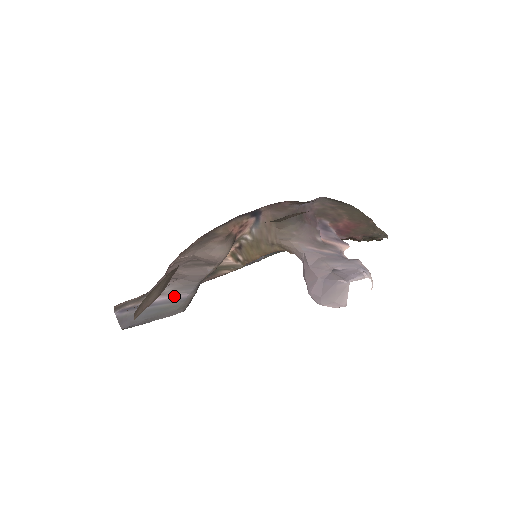
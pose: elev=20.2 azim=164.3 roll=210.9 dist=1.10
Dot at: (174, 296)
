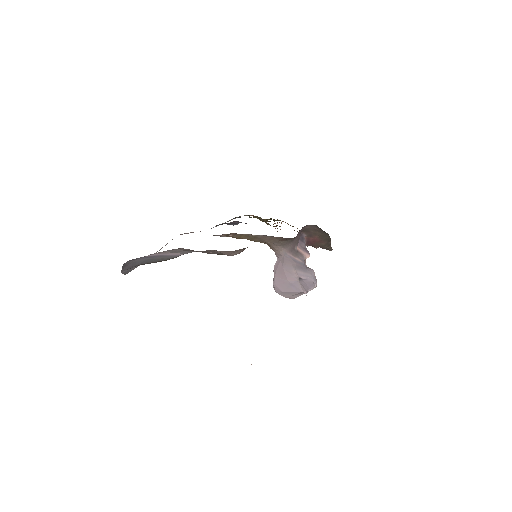
Dot at: (171, 254)
